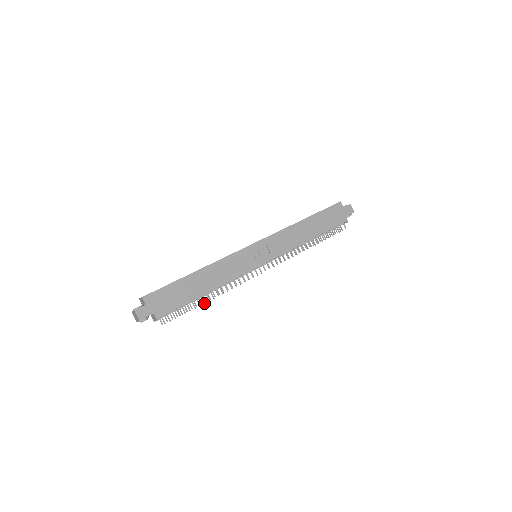
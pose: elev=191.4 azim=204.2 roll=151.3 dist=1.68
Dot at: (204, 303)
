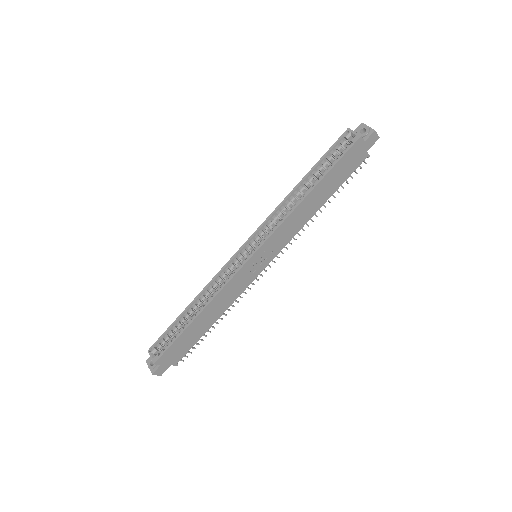
Dot at: (214, 328)
